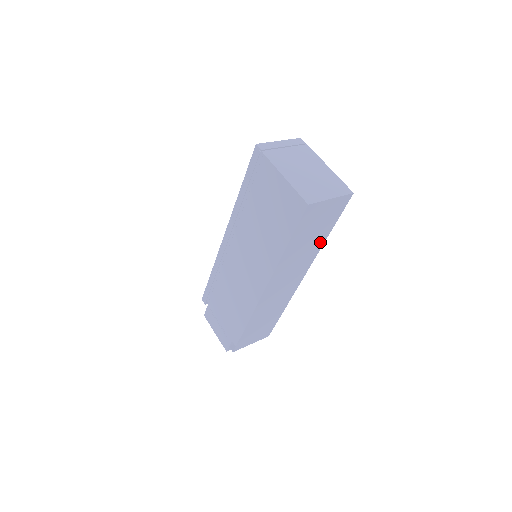
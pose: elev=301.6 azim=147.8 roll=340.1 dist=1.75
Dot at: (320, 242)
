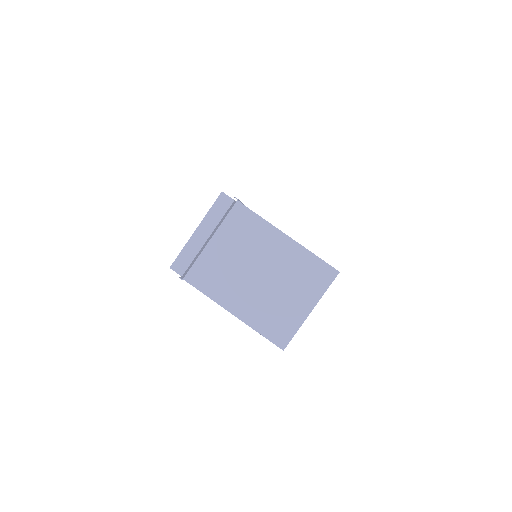
Dot at: occluded
